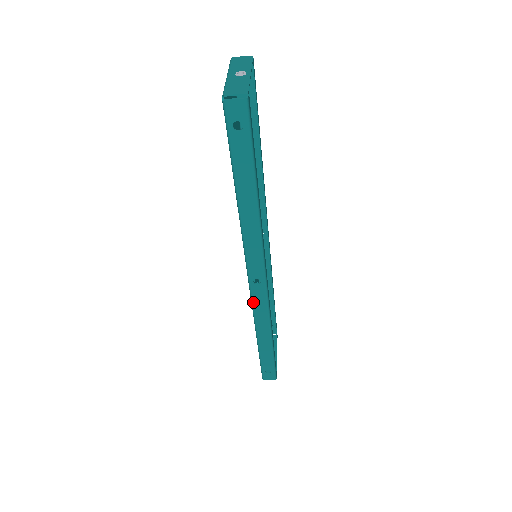
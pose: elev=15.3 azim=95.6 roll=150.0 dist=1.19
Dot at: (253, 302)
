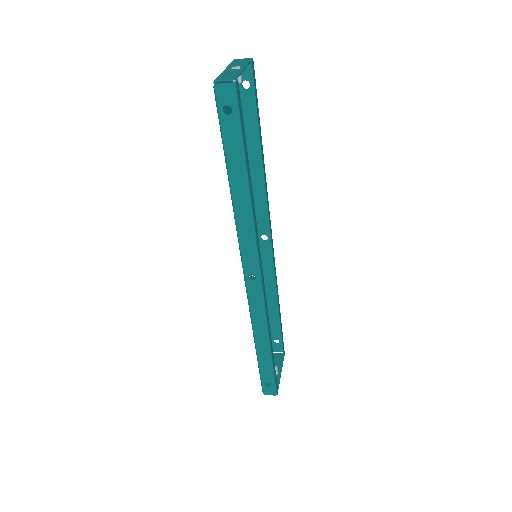
Dot at: (249, 300)
